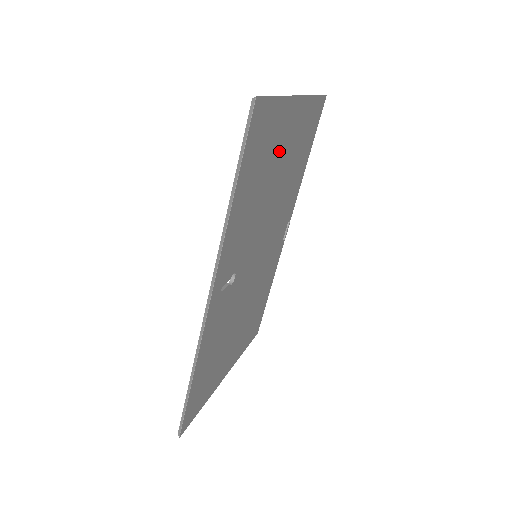
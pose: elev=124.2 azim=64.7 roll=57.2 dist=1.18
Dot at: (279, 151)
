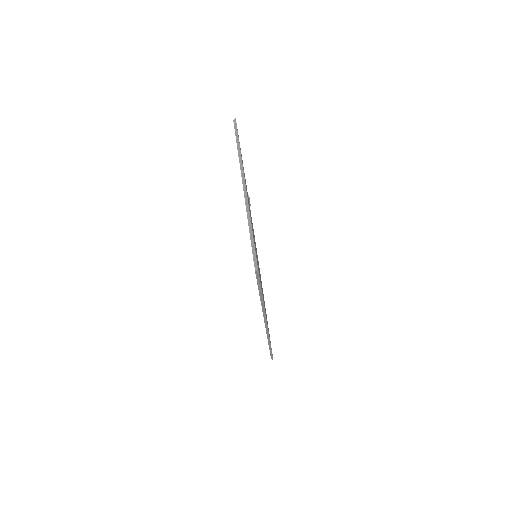
Dot at: occluded
